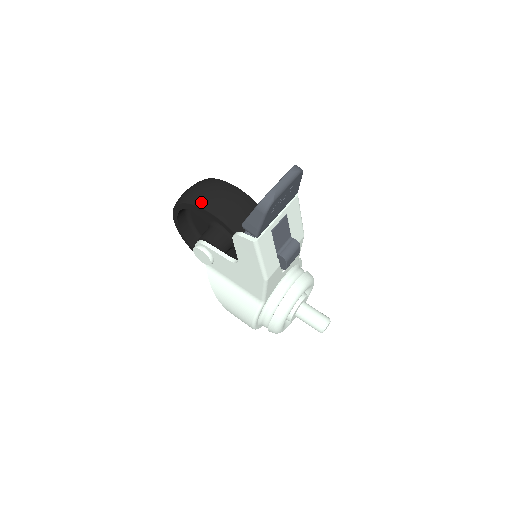
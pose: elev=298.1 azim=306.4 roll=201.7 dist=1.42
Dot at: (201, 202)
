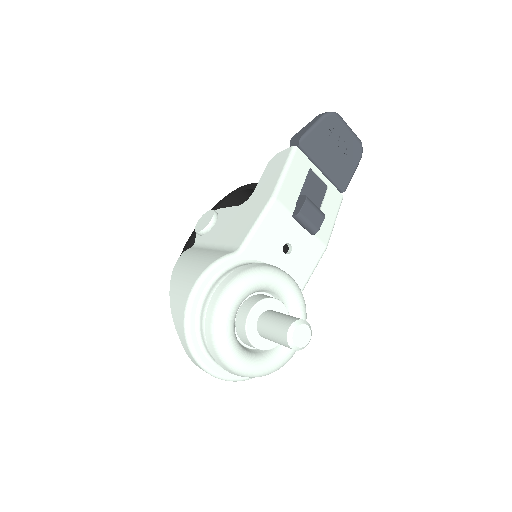
Dot at: occluded
